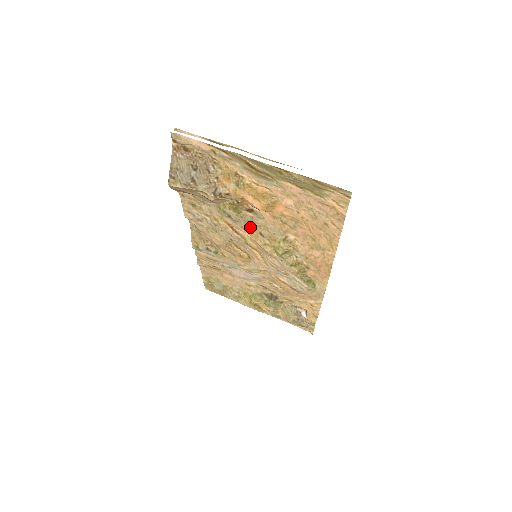
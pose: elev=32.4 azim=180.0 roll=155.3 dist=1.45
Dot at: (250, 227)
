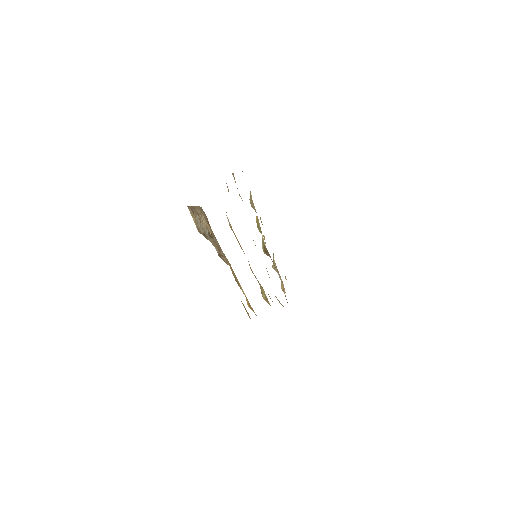
Dot at: occluded
